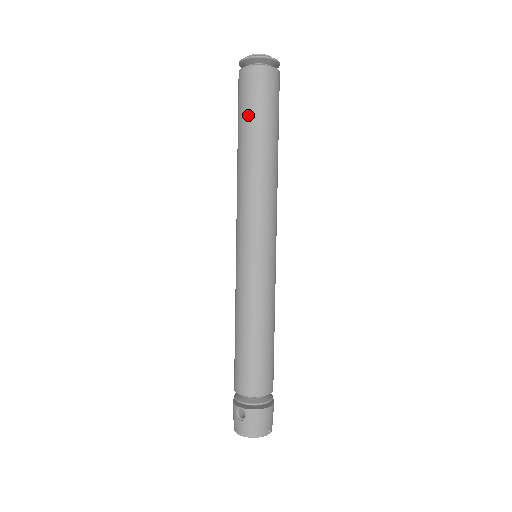
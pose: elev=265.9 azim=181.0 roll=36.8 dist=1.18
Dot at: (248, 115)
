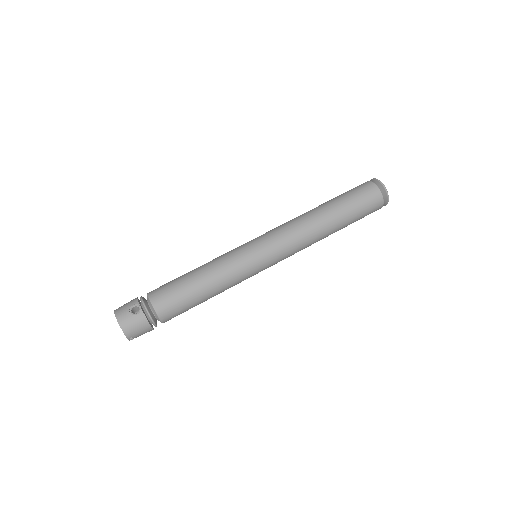
Dot at: (349, 202)
